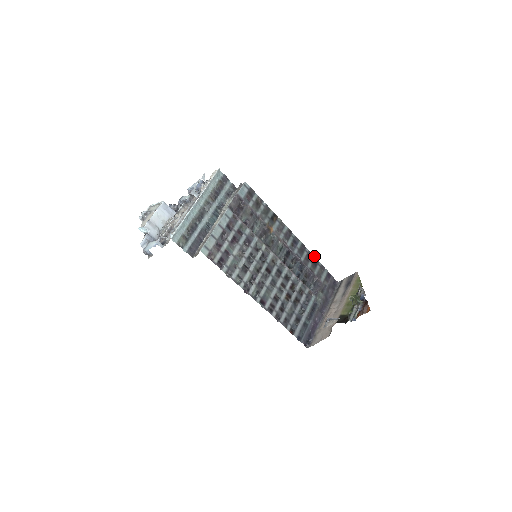
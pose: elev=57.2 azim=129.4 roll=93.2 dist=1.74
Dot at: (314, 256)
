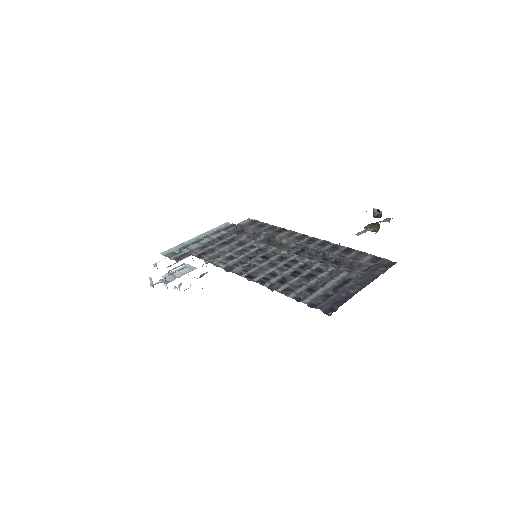
Dot at: (346, 247)
